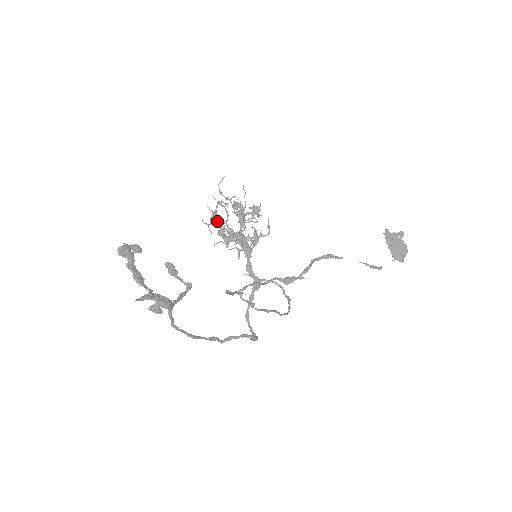
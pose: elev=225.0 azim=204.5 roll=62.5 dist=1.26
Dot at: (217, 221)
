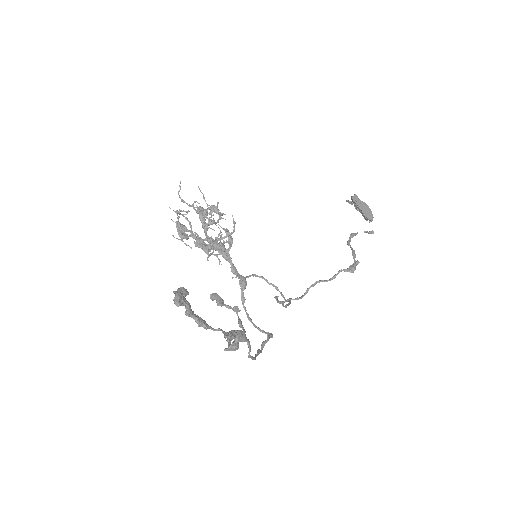
Dot at: (191, 233)
